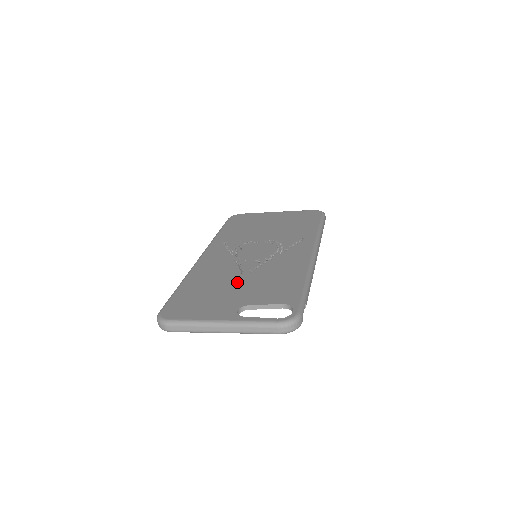
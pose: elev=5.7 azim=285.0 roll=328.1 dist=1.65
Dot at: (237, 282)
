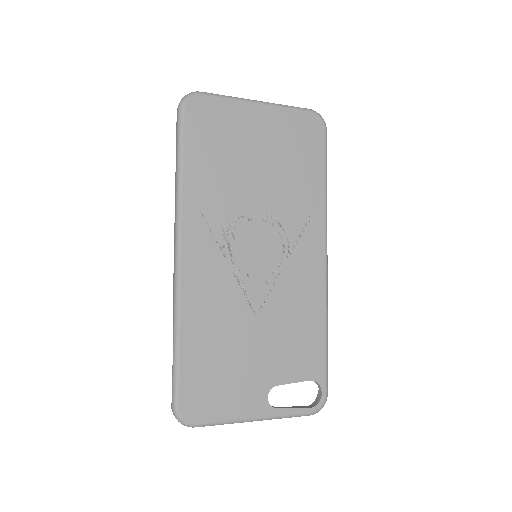
Dot at: (252, 336)
